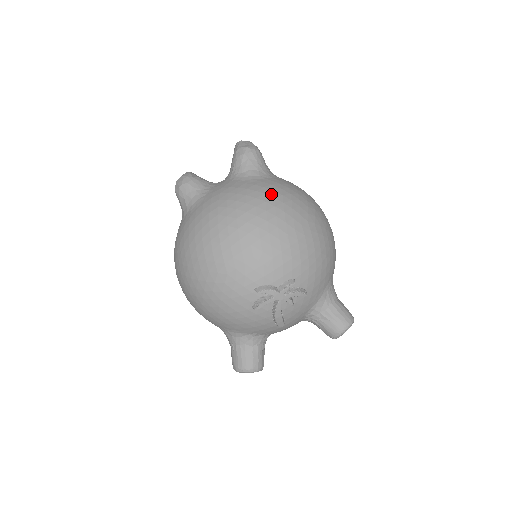
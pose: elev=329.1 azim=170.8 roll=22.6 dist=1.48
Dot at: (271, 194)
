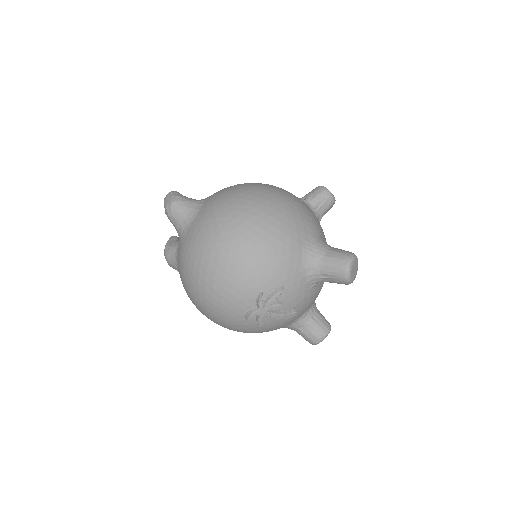
Dot at: (196, 243)
